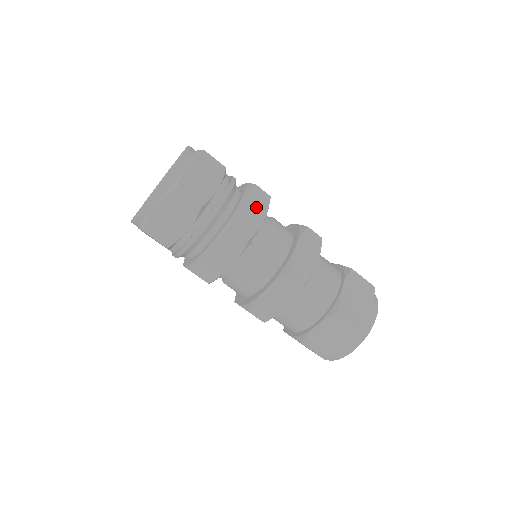
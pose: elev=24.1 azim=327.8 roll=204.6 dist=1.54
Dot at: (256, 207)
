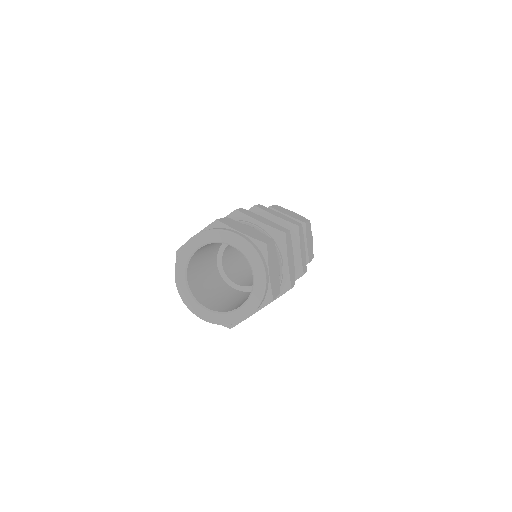
Dot at: (290, 252)
